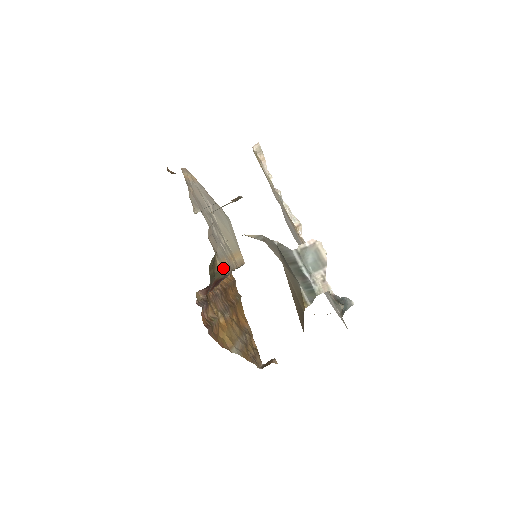
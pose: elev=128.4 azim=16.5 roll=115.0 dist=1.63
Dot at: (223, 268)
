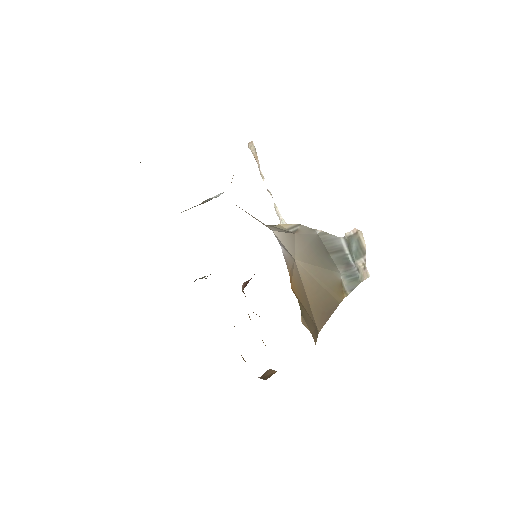
Dot at: occluded
